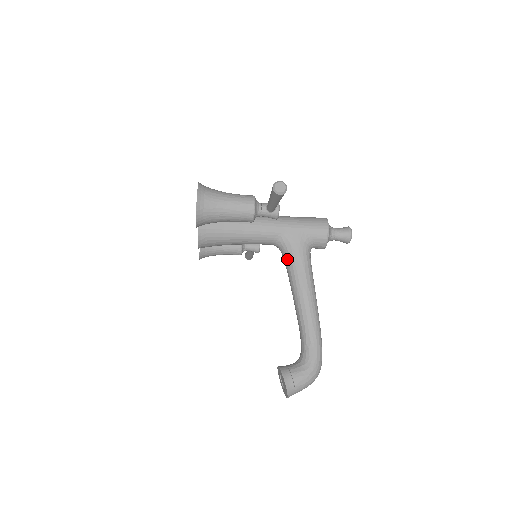
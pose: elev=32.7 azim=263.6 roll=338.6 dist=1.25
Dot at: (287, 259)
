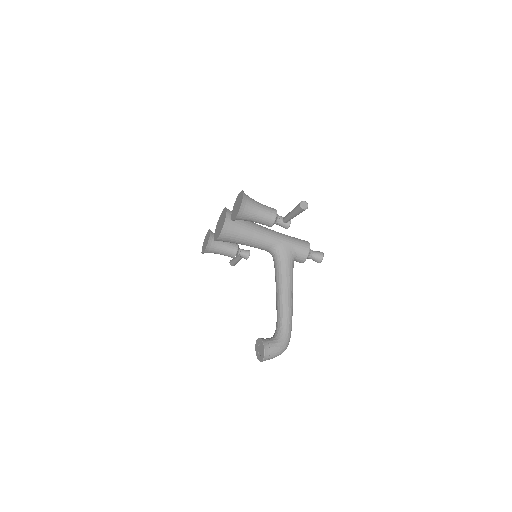
Dot at: (278, 263)
